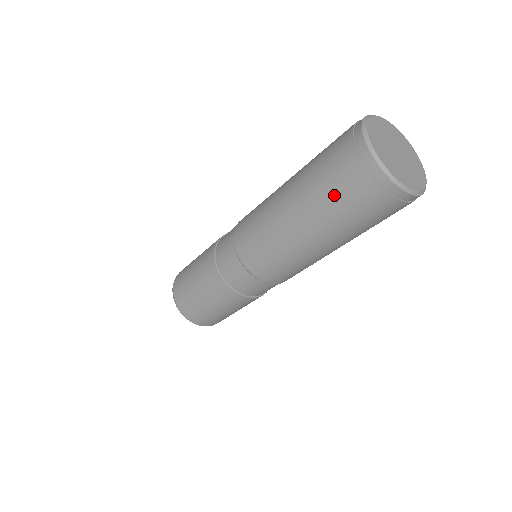
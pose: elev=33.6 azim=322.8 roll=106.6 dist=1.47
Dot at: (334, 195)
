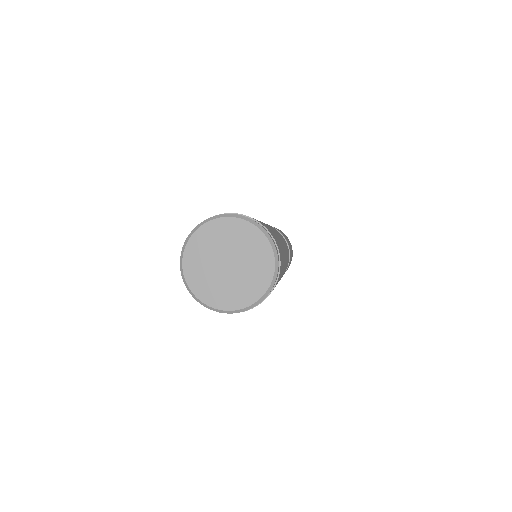
Dot at: occluded
